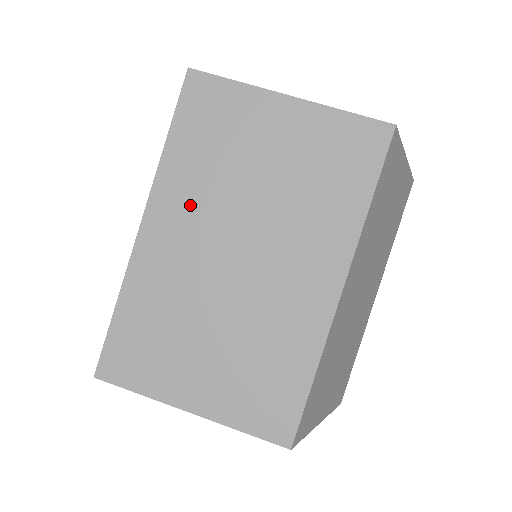
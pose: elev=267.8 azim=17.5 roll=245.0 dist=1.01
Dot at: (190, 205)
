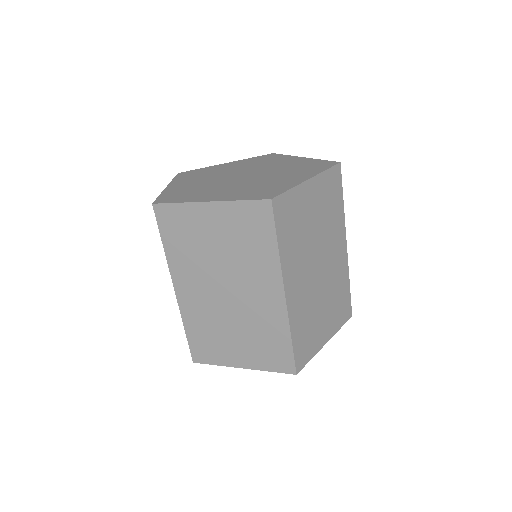
Dot at: (191, 274)
